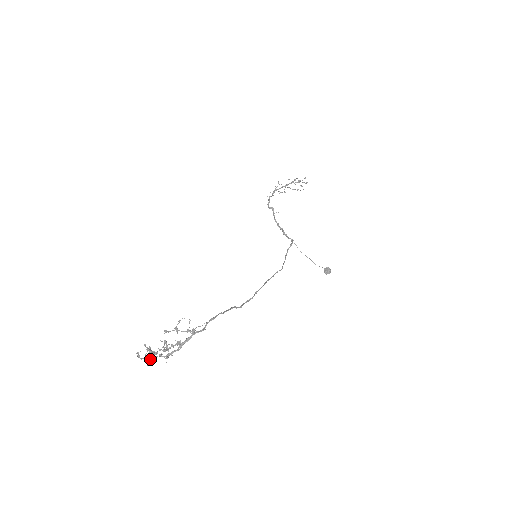
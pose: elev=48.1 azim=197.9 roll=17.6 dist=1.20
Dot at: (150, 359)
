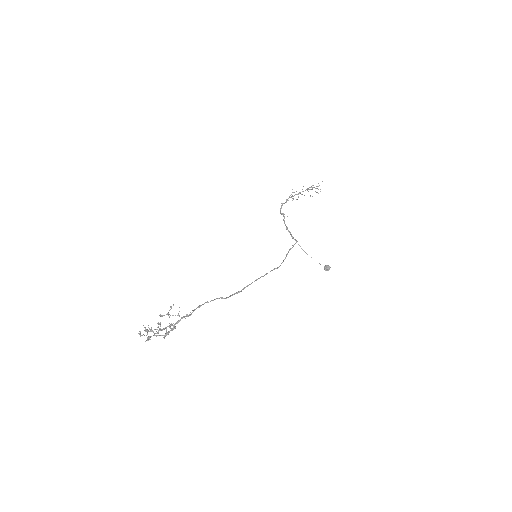
Dot at: occluded
